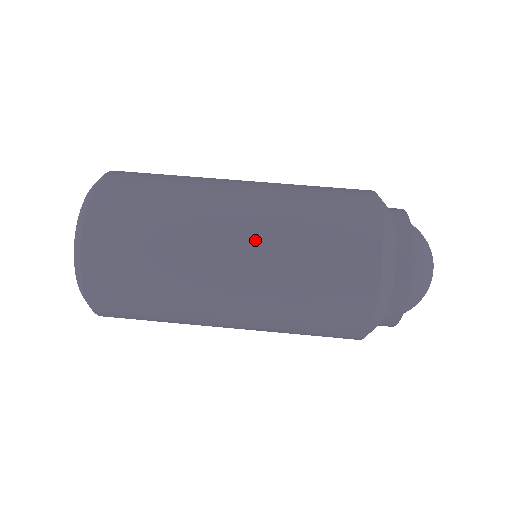
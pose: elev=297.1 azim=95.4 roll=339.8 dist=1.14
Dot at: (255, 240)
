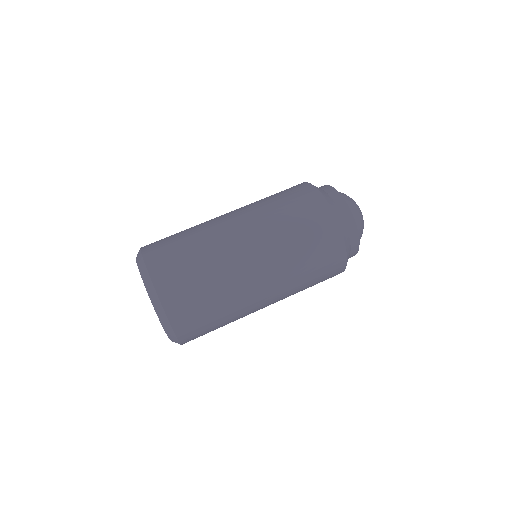
Dot at: (267, 255)
